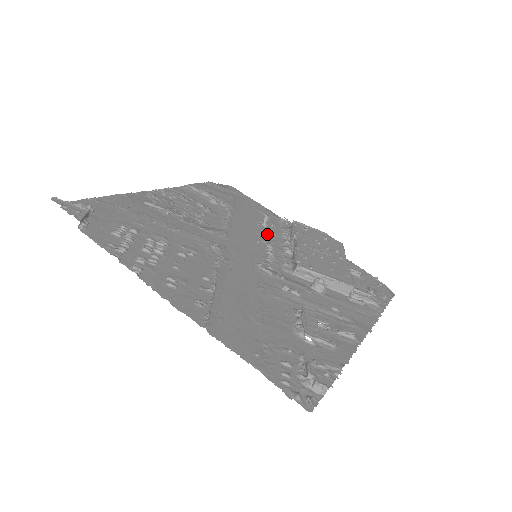
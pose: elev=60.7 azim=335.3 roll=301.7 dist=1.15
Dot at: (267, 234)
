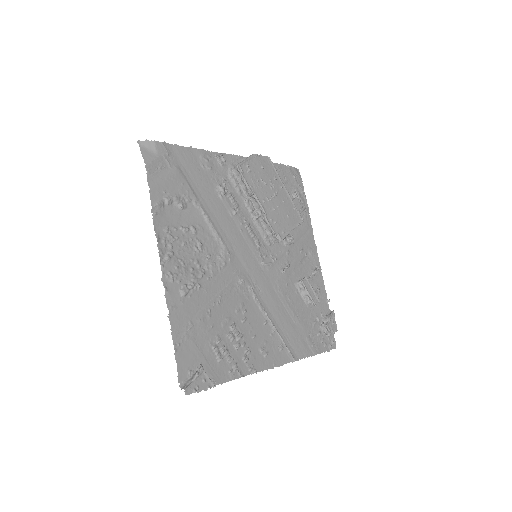
Dot at: (234, 207)
